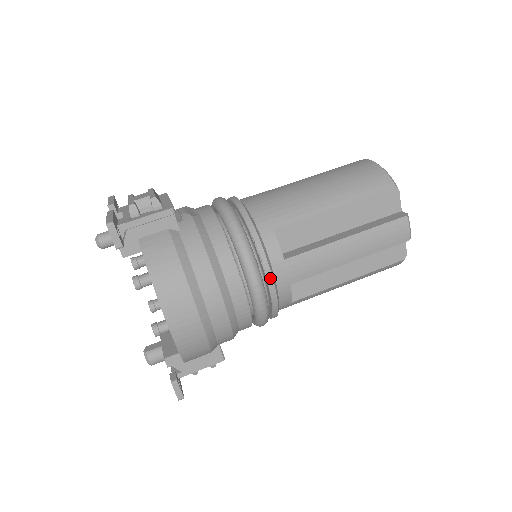
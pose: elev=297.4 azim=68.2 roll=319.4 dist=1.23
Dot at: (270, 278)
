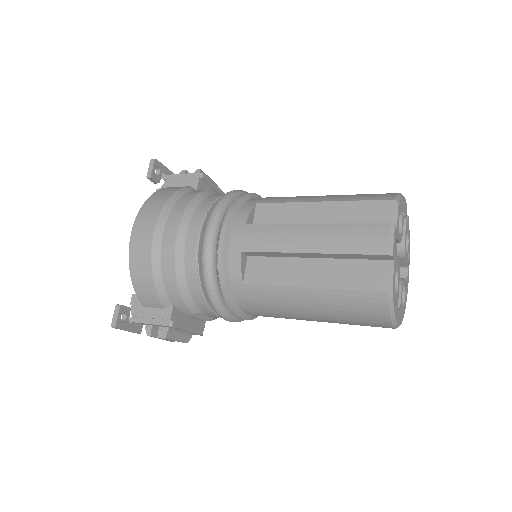
Dot at: (223, 231)
